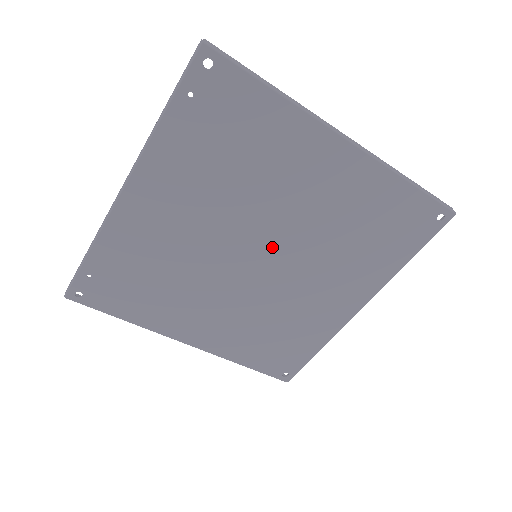
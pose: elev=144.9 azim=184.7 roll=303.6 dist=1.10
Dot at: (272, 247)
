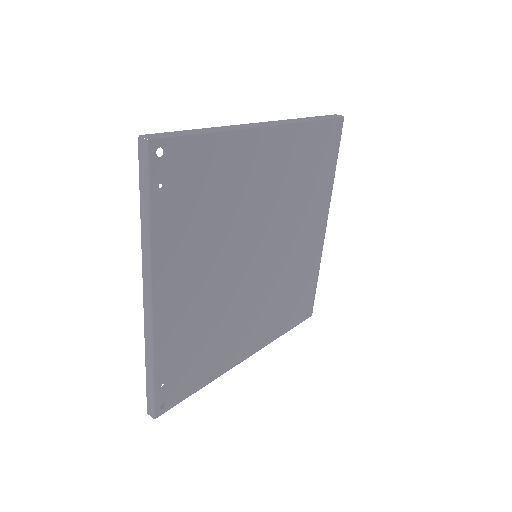
Dot at: (262, 240)
